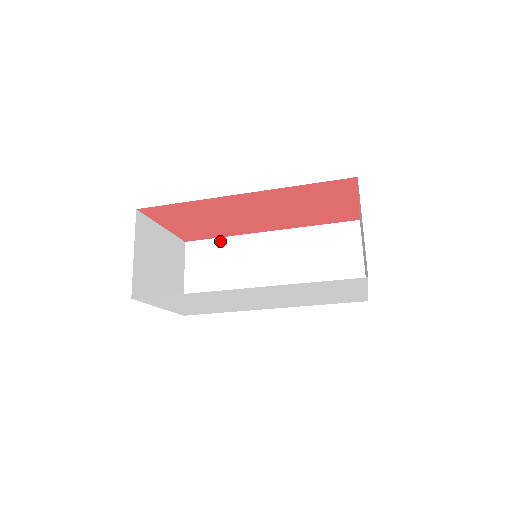
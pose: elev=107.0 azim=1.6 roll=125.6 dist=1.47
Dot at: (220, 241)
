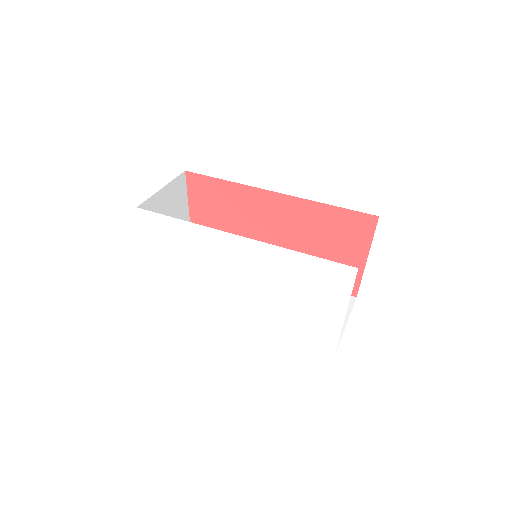
Dot at: occluded
